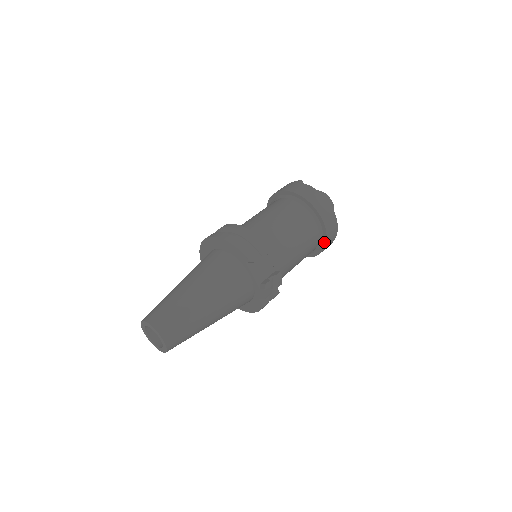
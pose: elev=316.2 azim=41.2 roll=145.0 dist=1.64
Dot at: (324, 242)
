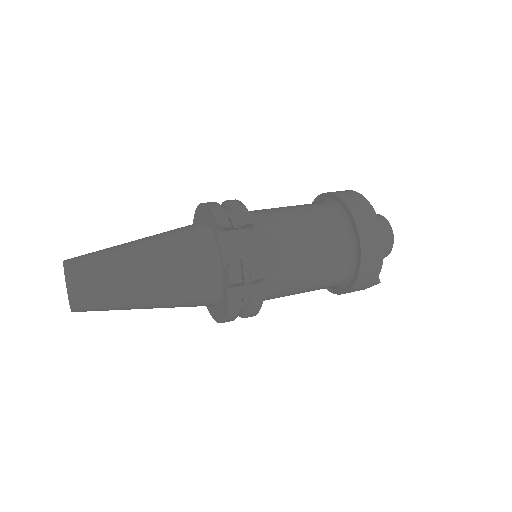
Dot at: (358, 261)
